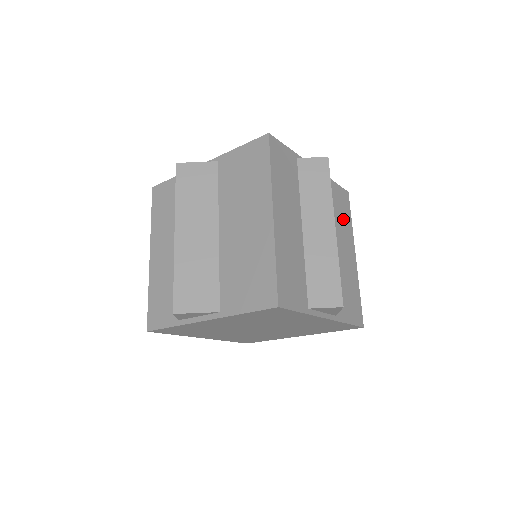
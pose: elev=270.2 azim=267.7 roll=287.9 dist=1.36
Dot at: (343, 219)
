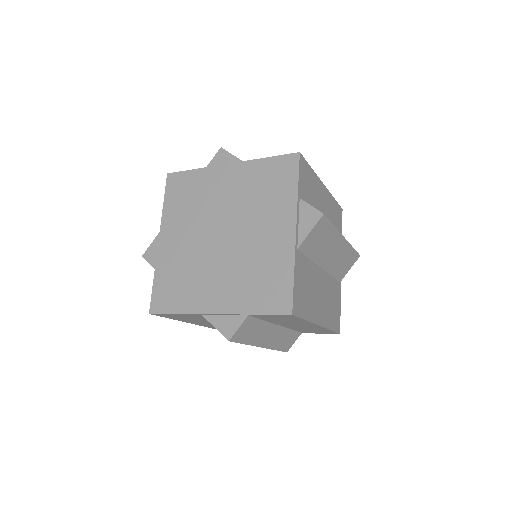
Dot at: (331, 310)
